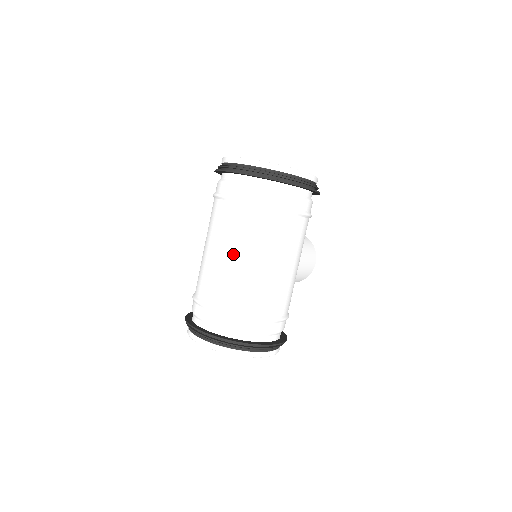
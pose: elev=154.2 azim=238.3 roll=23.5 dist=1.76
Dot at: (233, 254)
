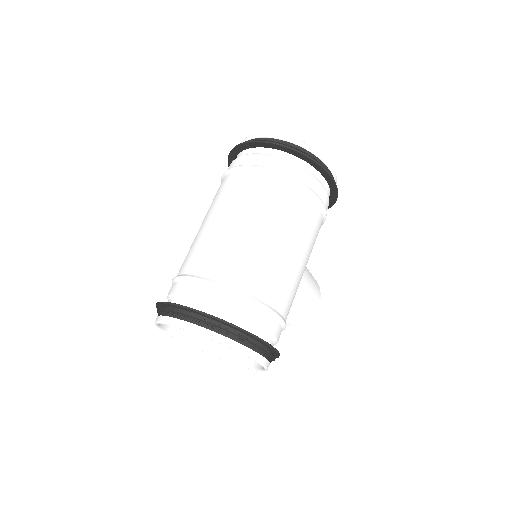
Dot at: (234, 220)
